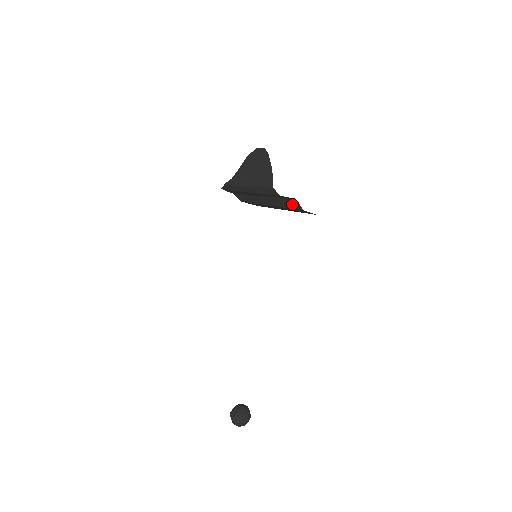
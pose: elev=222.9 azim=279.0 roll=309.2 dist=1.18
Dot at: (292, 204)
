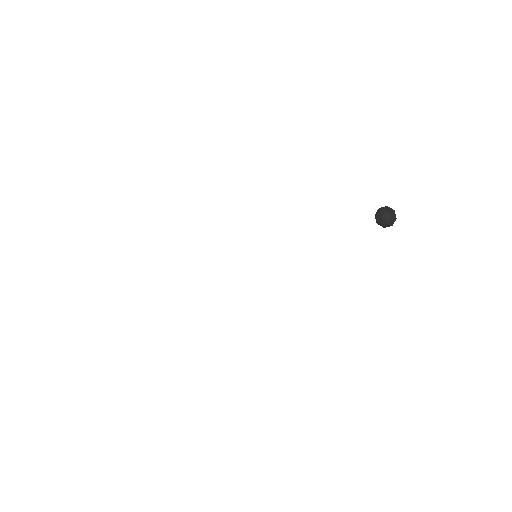
Dot at: occluded
